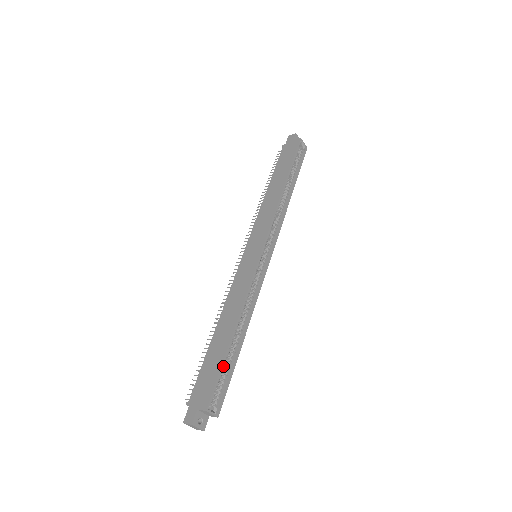
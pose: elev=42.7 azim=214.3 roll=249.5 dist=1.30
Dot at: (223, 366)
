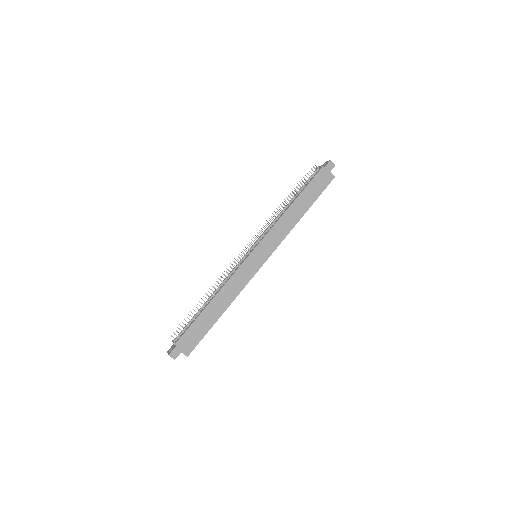
Dot at: (206, 331)
